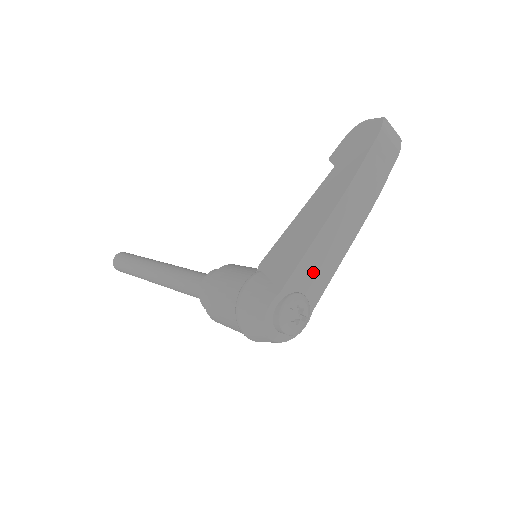
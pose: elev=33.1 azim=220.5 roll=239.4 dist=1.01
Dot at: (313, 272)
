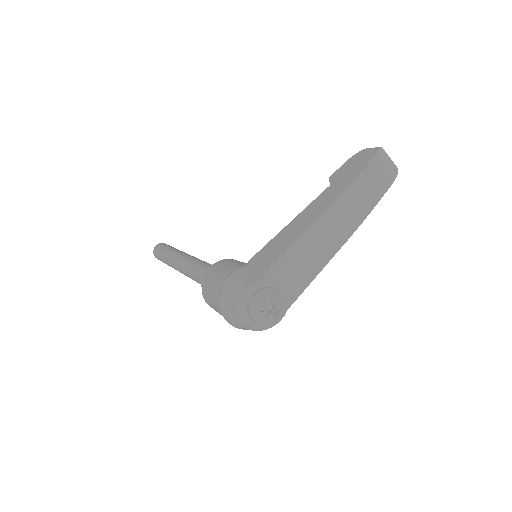
Dot at: (291, 273)
